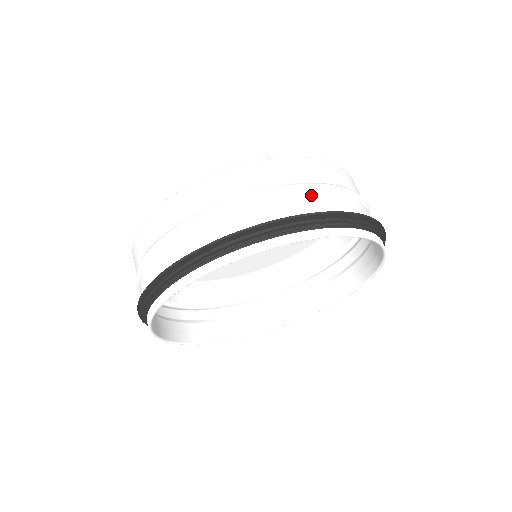
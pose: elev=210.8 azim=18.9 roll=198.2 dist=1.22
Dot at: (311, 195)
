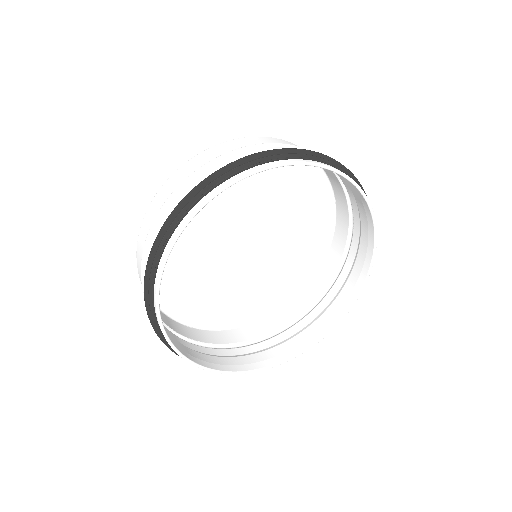
Dot at: (278, 148)
